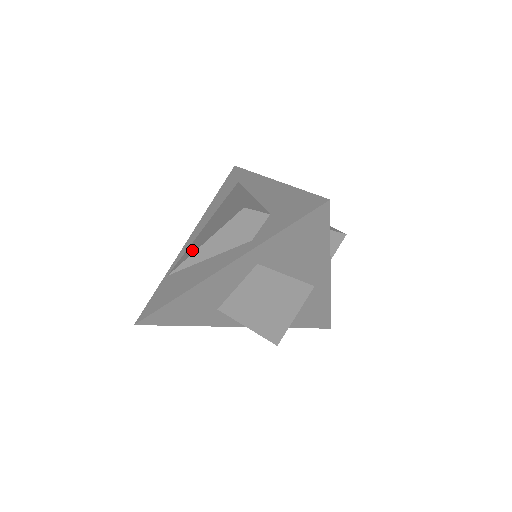
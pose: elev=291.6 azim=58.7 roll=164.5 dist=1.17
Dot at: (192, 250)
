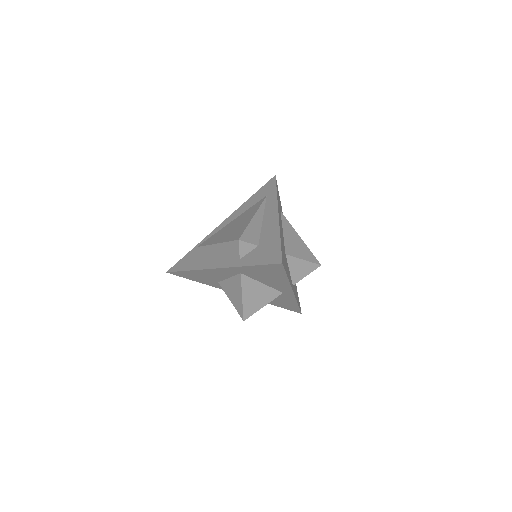
Dot at: (213, 240)
